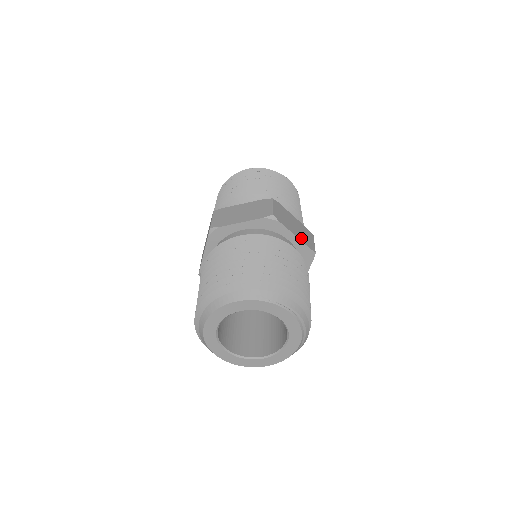
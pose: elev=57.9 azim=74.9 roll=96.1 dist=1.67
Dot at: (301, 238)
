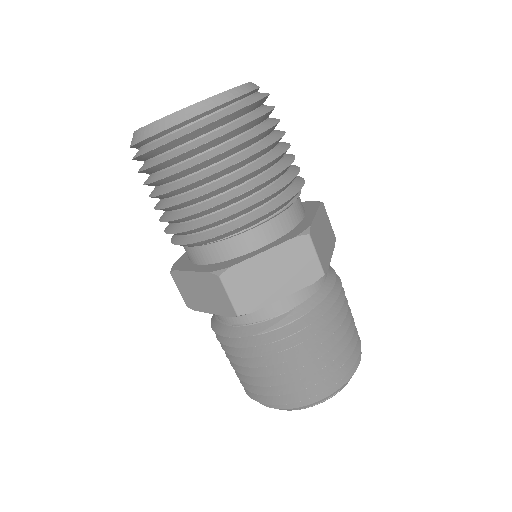
Dot at: (293, 286)
